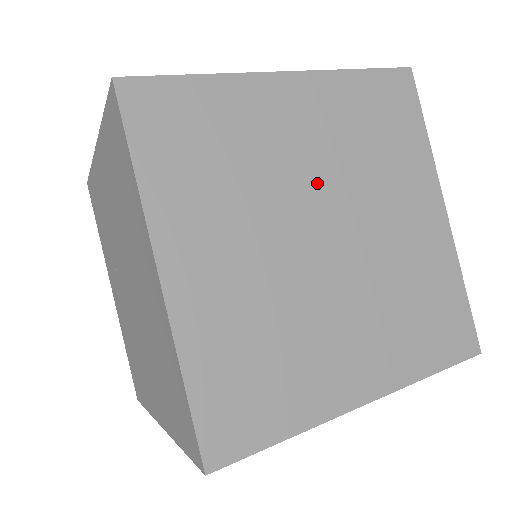
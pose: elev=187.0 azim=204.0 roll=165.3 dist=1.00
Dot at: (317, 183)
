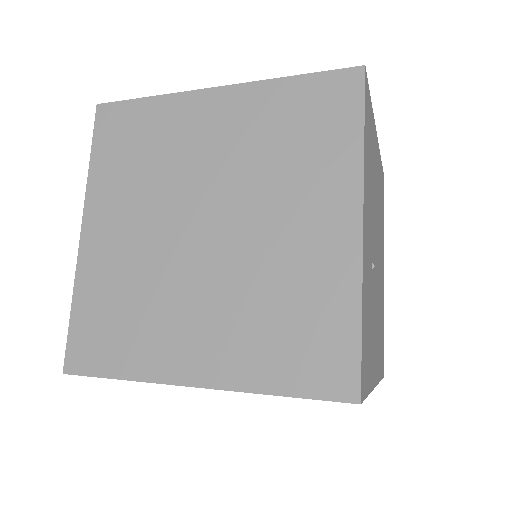
Dot at: (213, 181)
